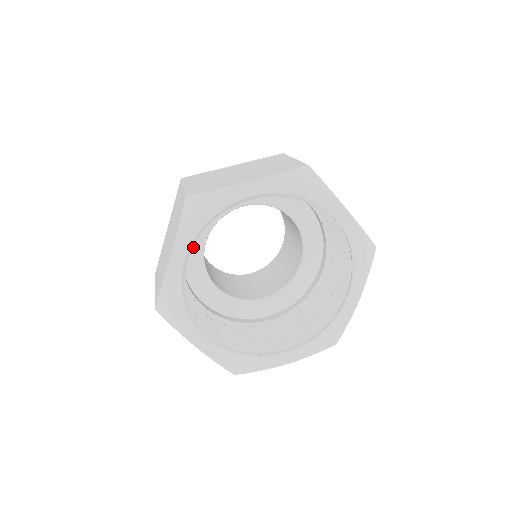
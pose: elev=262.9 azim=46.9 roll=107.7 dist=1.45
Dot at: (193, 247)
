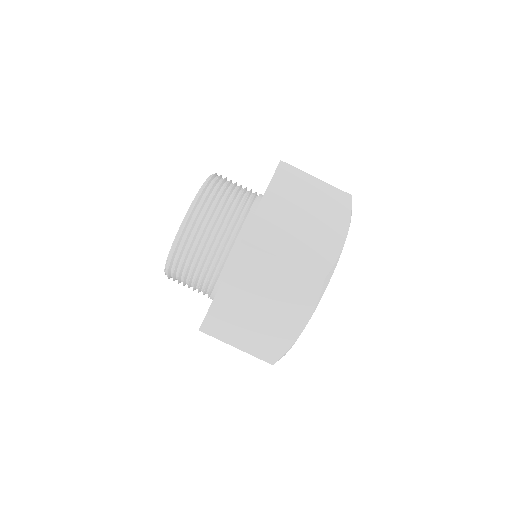
Dot at: occluded
